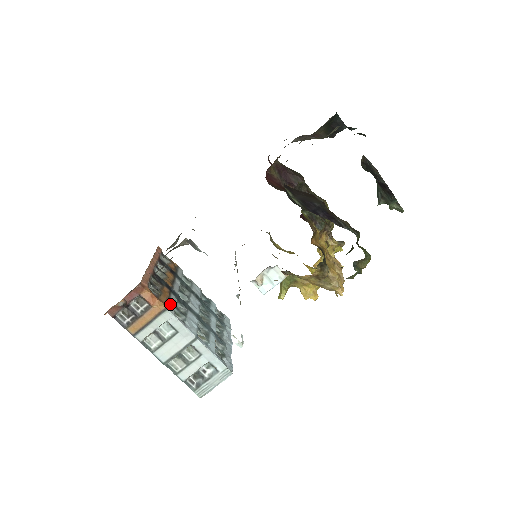
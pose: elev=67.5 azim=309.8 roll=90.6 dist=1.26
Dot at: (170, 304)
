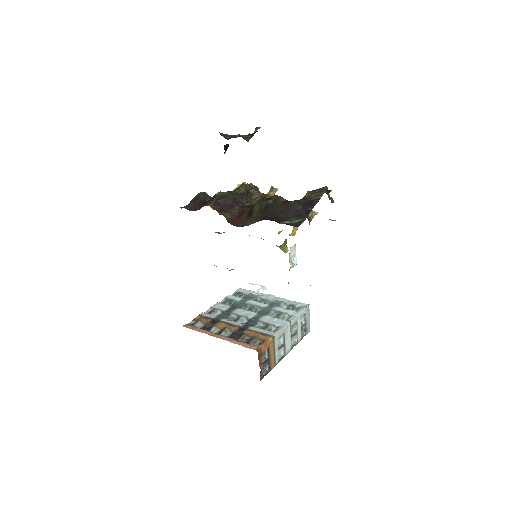
Dot at: (264, 333)
